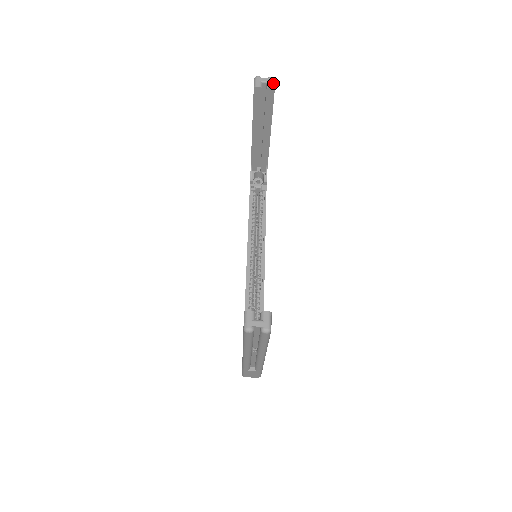
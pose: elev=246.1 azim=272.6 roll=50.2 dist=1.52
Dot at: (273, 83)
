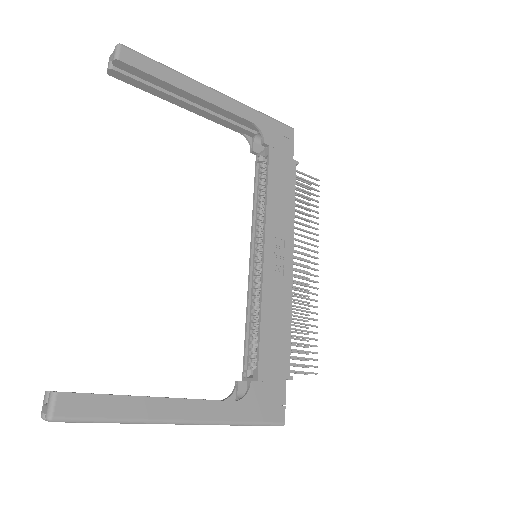
Dot at: (115, 53)
